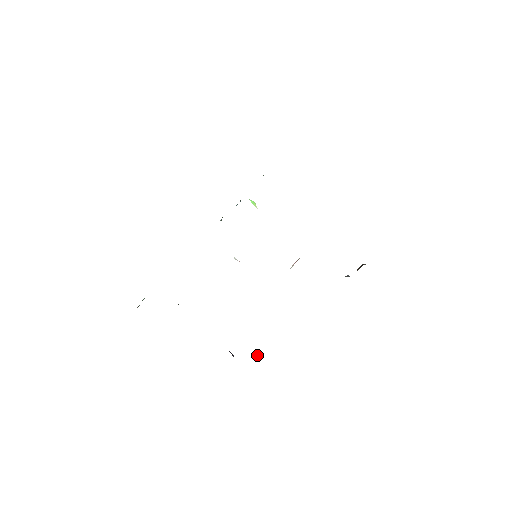
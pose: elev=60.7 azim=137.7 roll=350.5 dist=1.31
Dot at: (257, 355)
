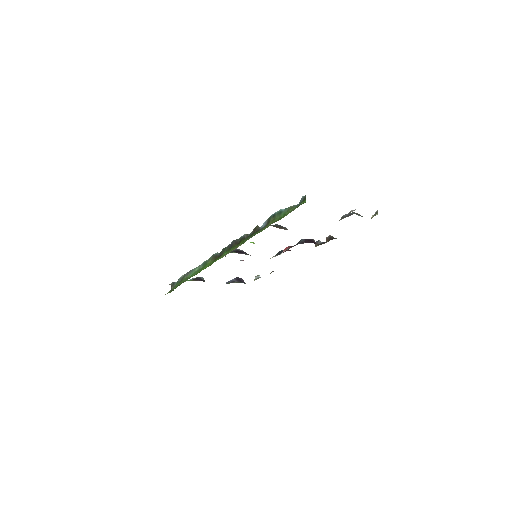
Dot at: (260, 277)
